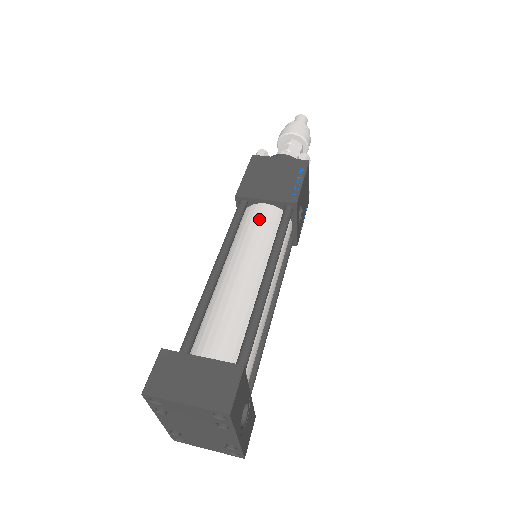
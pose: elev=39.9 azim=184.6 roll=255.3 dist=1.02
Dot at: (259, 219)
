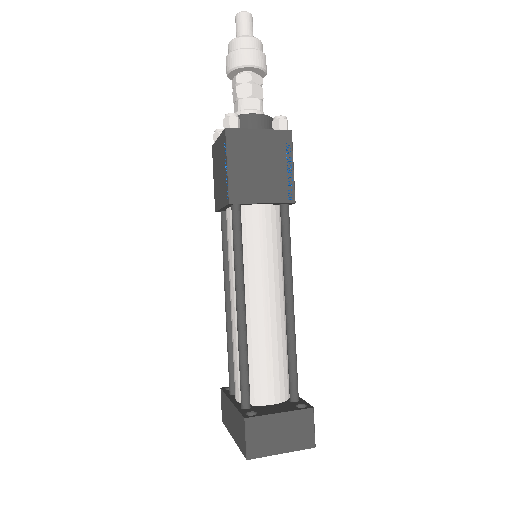
Dot at: (262, 229)
